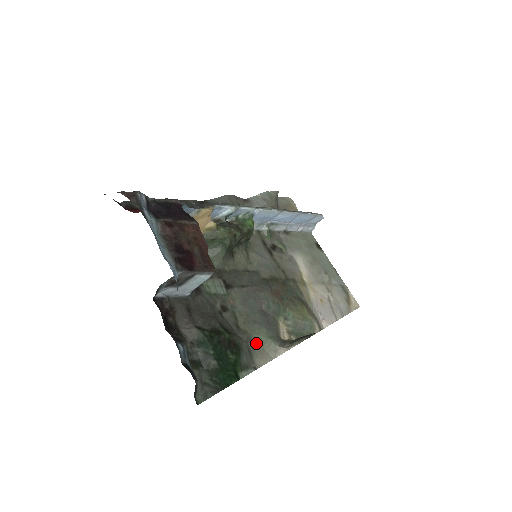
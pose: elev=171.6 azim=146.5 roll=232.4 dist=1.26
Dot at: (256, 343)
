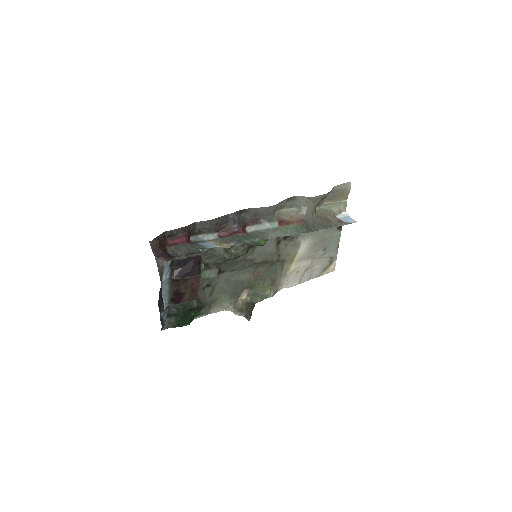
Dot at: (218, 302)
